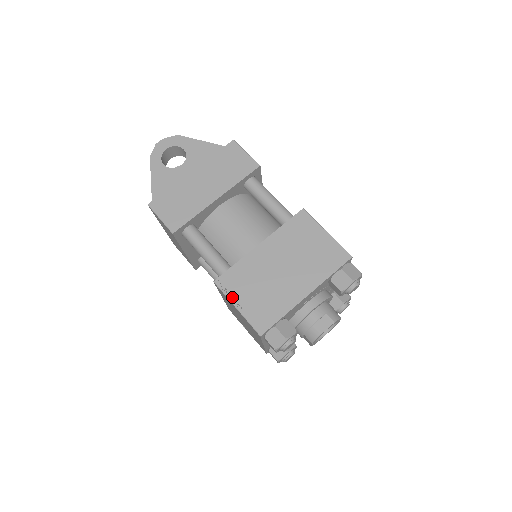
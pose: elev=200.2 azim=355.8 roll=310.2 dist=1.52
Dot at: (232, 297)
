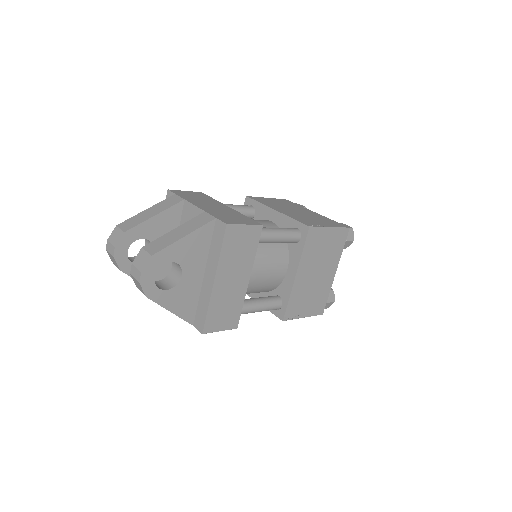
Dot at: (298, 316)
